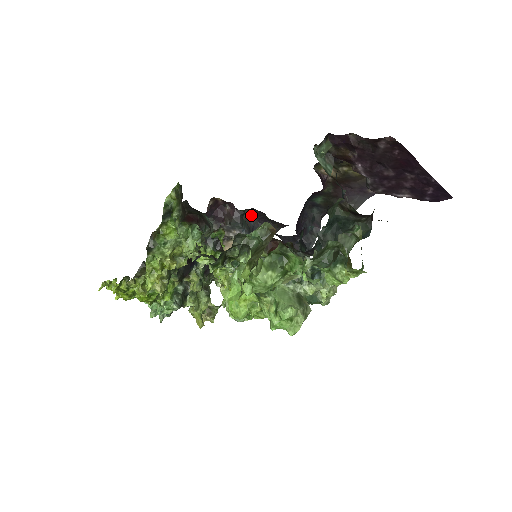
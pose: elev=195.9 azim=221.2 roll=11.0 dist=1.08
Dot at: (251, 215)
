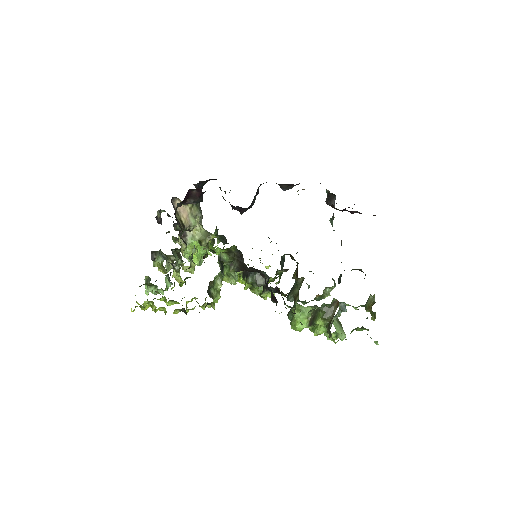
Dot at: occluded
